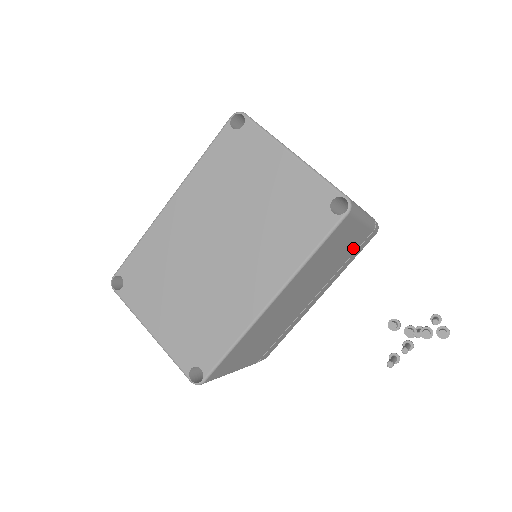
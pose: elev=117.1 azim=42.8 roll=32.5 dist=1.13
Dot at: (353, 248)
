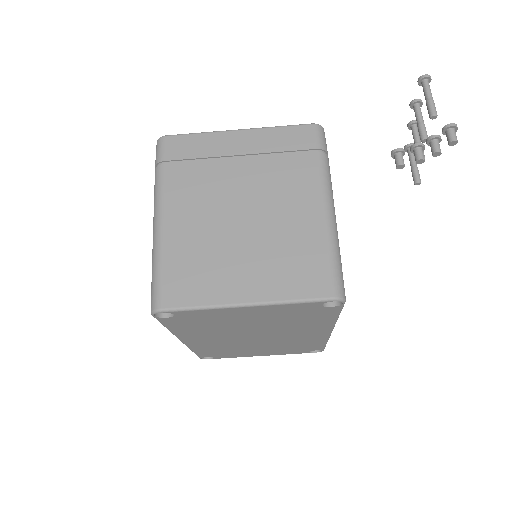
Dot at: occluded
